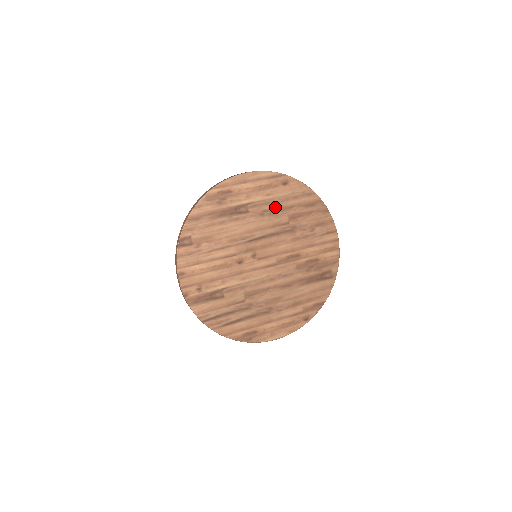
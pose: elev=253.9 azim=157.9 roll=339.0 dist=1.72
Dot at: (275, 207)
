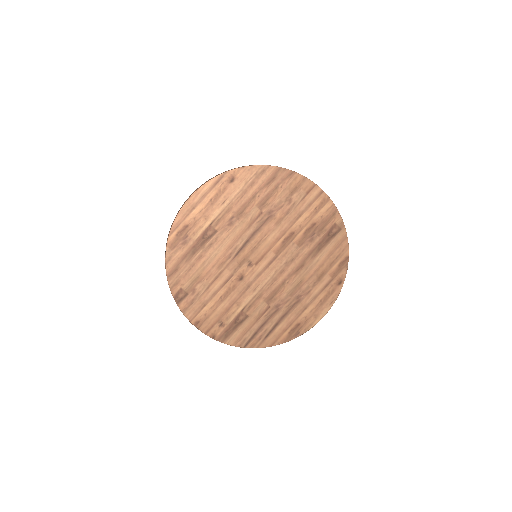
Dot at: (238, 208)
